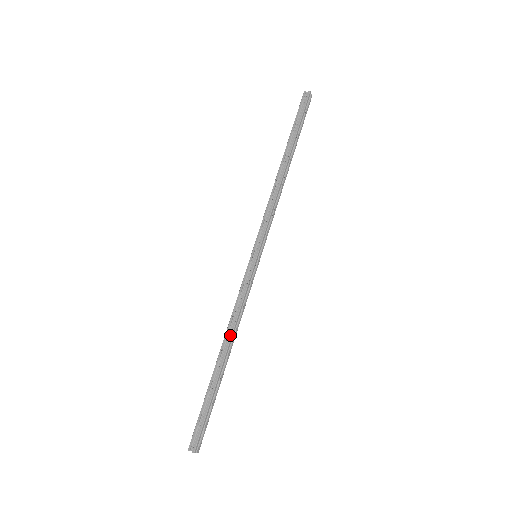
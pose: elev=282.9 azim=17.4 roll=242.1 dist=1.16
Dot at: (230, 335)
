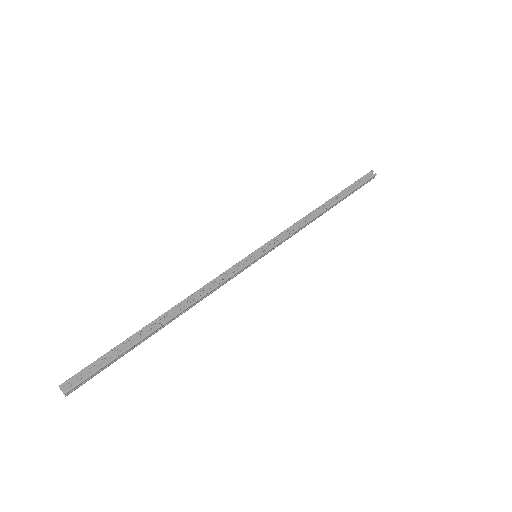
Dot at: (183, 300)
